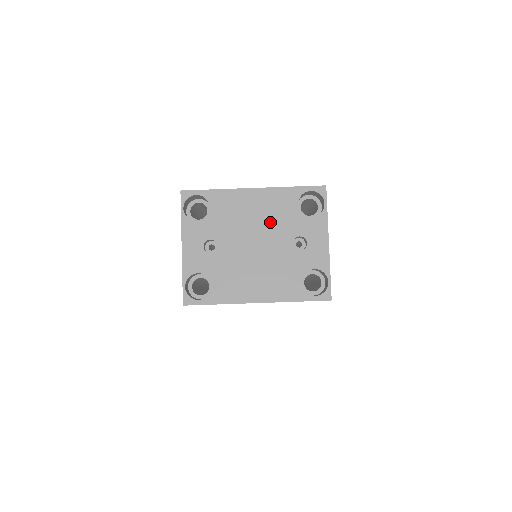
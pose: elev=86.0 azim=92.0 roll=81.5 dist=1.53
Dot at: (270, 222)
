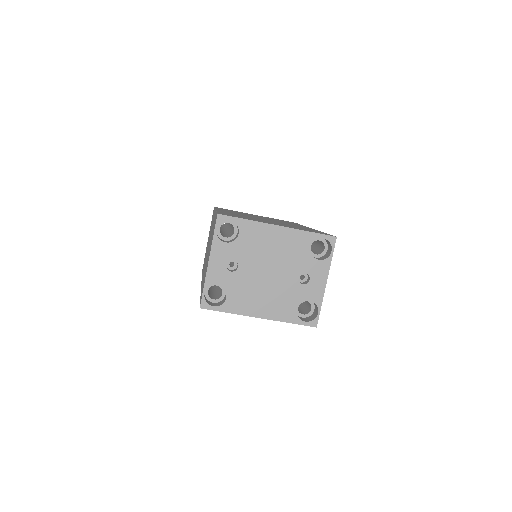
Dot at: (285, 257)
